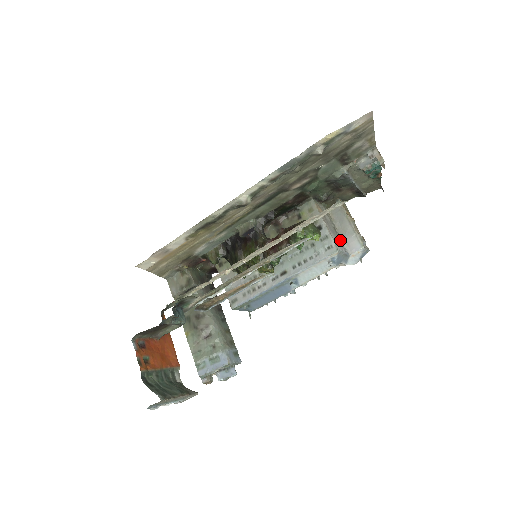
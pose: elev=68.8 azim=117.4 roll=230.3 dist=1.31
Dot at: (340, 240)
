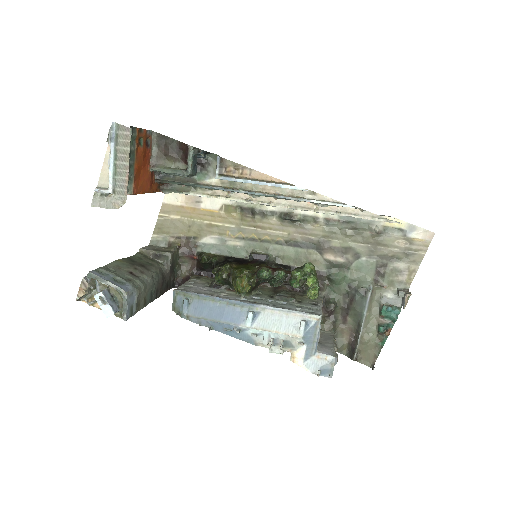
Dot at: occluded
